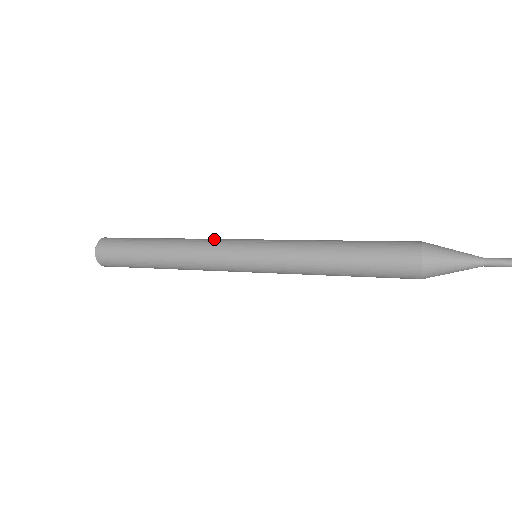
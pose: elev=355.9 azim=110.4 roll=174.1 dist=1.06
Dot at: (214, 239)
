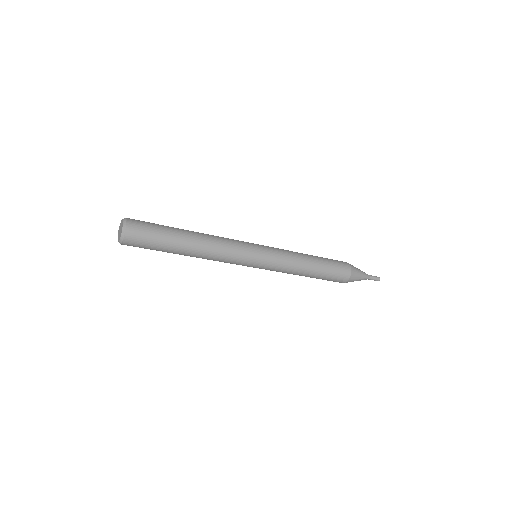
Dot at: occluded
